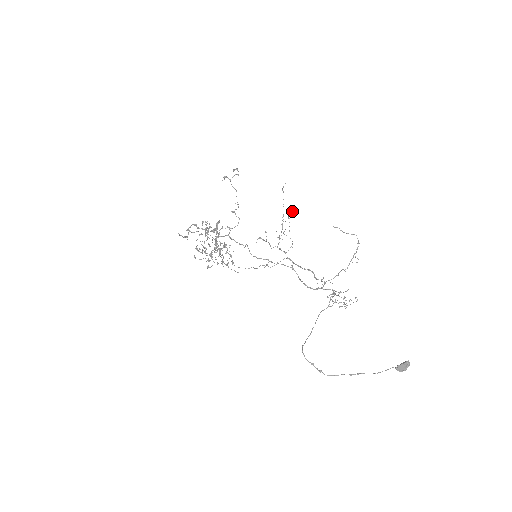
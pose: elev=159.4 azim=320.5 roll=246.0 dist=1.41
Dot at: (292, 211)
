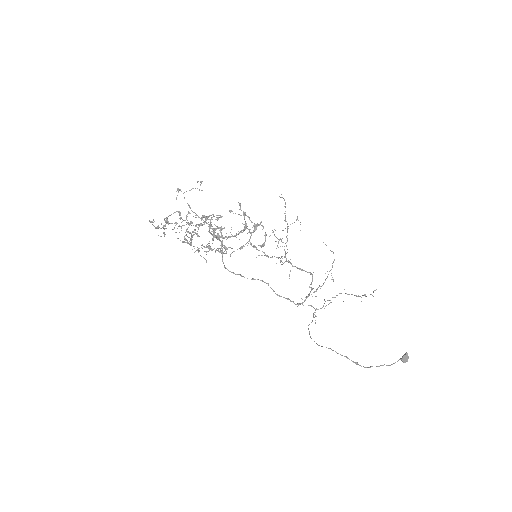
Dot at: occluded
